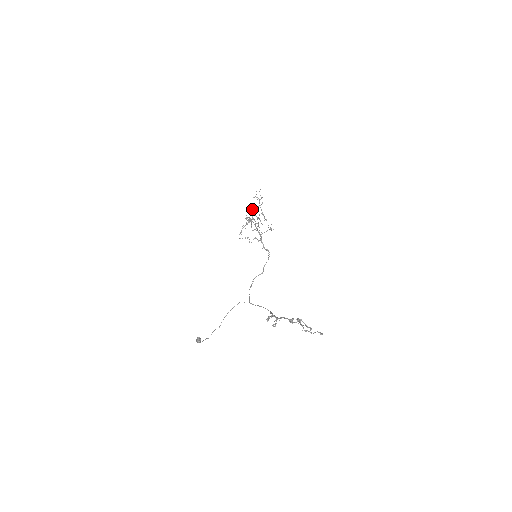
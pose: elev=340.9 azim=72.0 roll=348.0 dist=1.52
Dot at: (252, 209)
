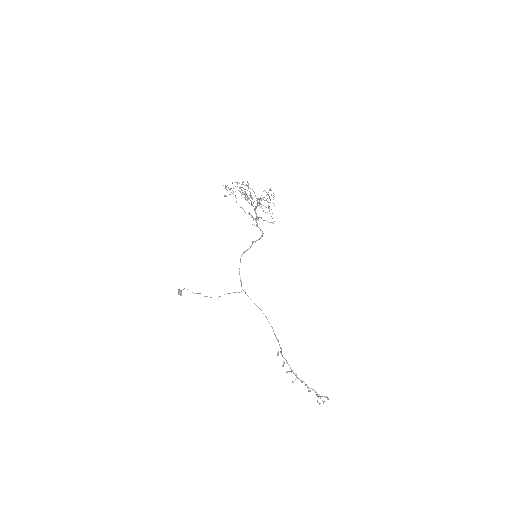
Dot at: occluded
